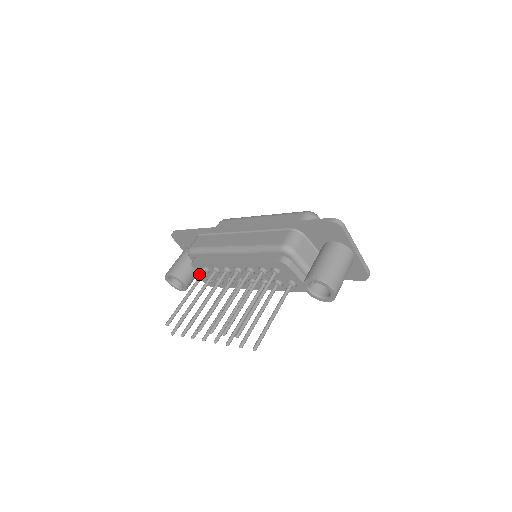
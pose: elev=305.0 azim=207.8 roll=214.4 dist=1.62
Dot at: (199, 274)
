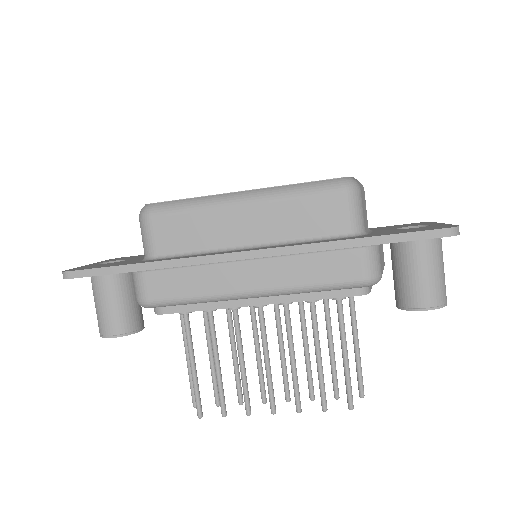
Dot at: occluded
